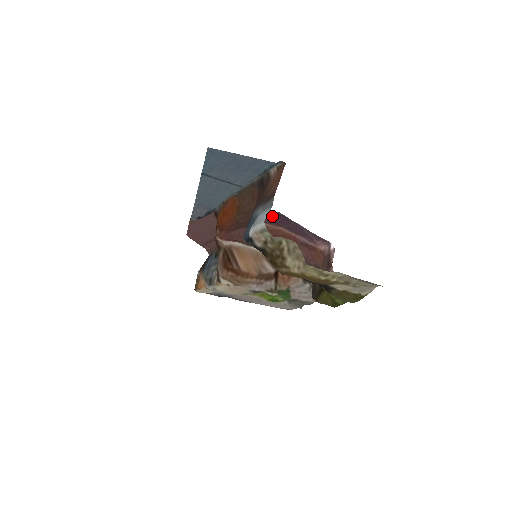
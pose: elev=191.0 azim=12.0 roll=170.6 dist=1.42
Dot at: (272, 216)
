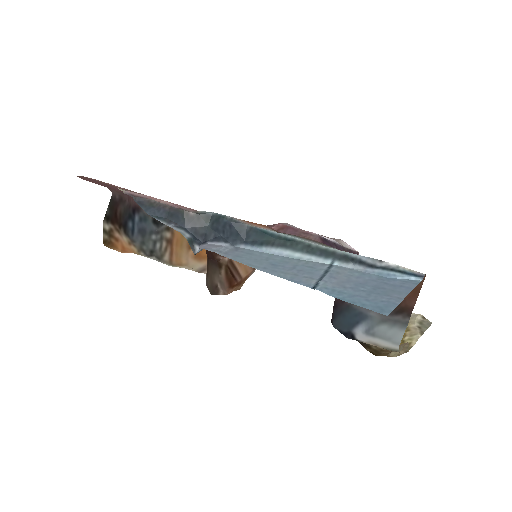
Dot at: occluded
